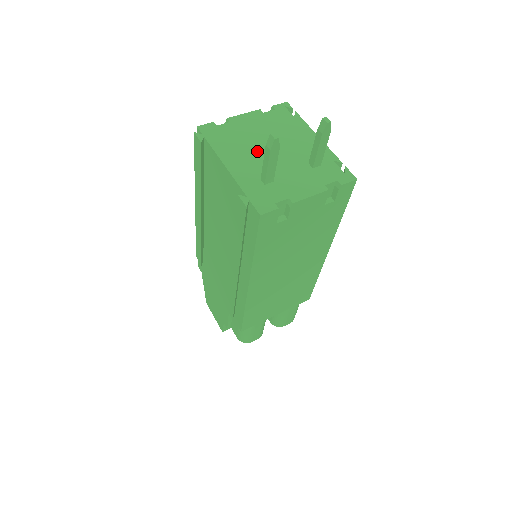
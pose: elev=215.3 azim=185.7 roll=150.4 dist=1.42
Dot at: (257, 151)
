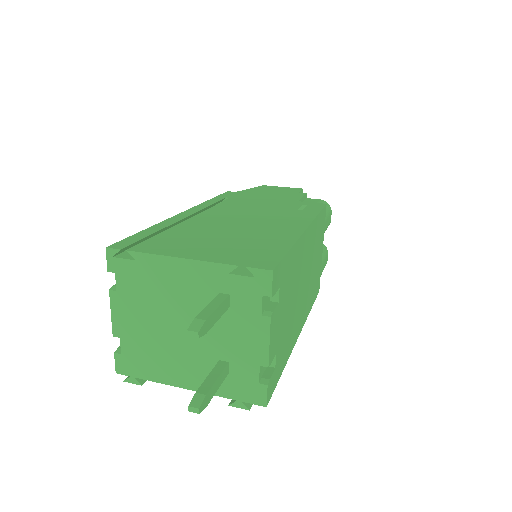
Dot at: (176, 344)
